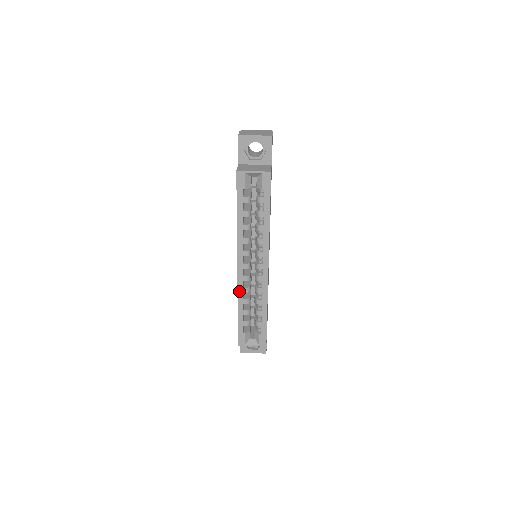
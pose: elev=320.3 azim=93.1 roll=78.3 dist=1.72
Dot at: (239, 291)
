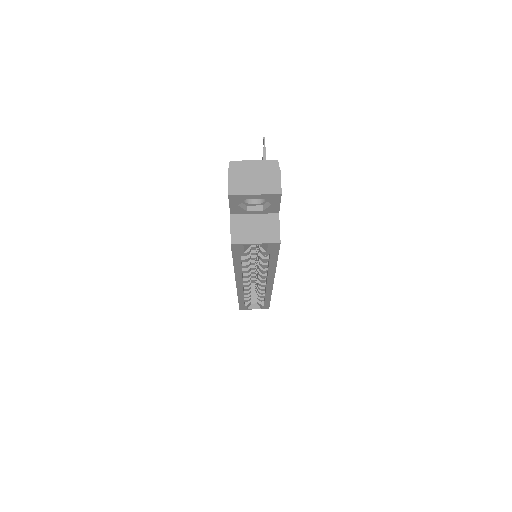
Dot at: (239, 293)
